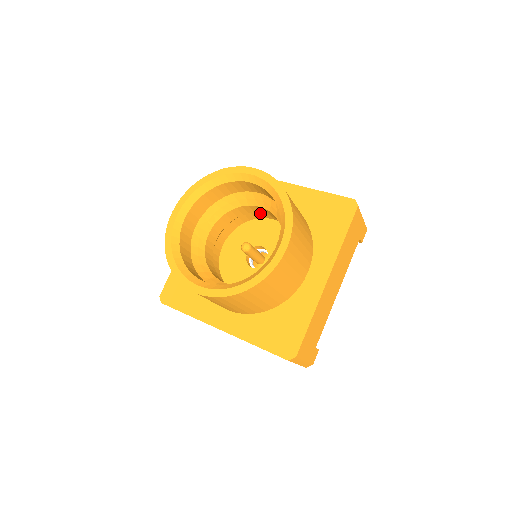
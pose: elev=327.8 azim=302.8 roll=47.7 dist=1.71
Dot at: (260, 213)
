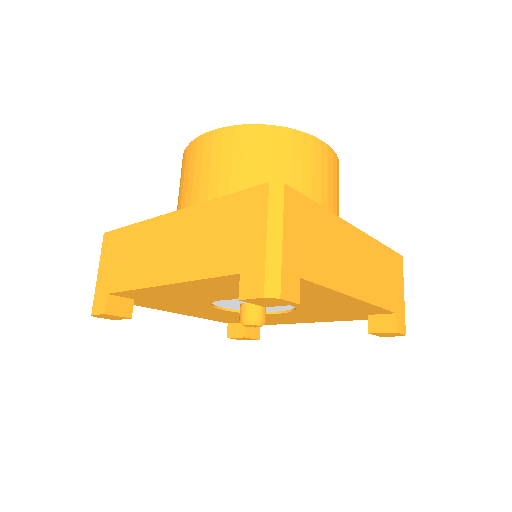
Dot at: occluded
